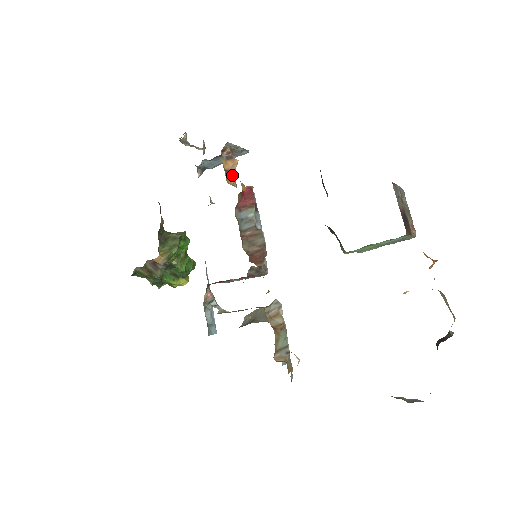
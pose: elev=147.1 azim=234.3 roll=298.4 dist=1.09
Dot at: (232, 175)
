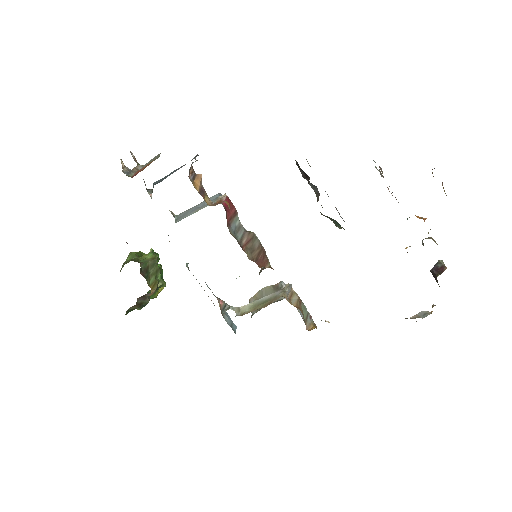
Dot at: (203, 192)
